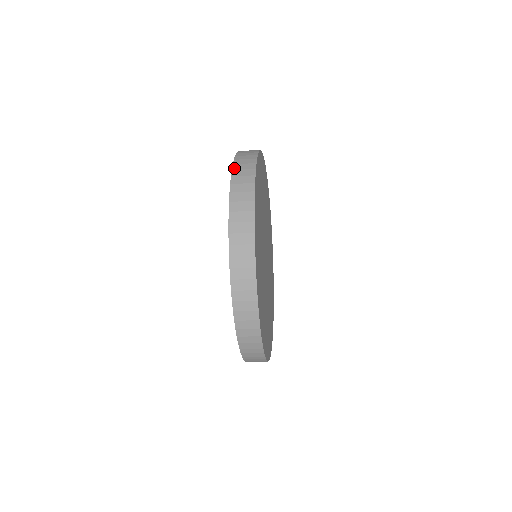
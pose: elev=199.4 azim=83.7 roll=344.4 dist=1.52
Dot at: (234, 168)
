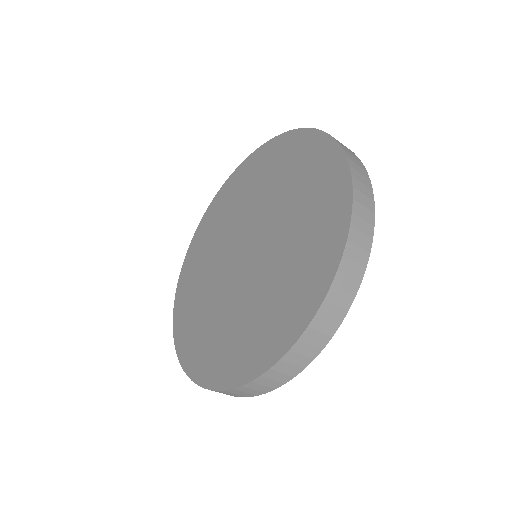
Dot at: (268, 143)
